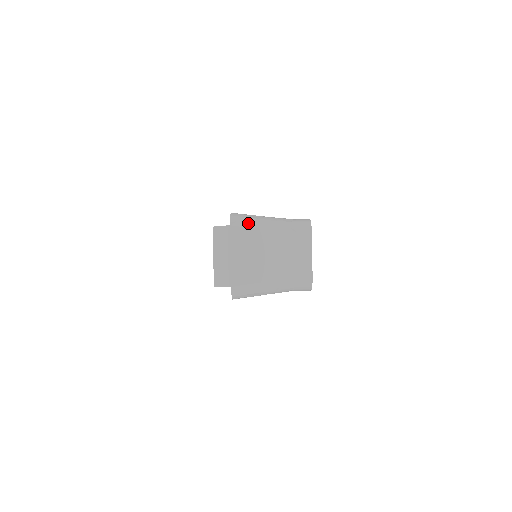
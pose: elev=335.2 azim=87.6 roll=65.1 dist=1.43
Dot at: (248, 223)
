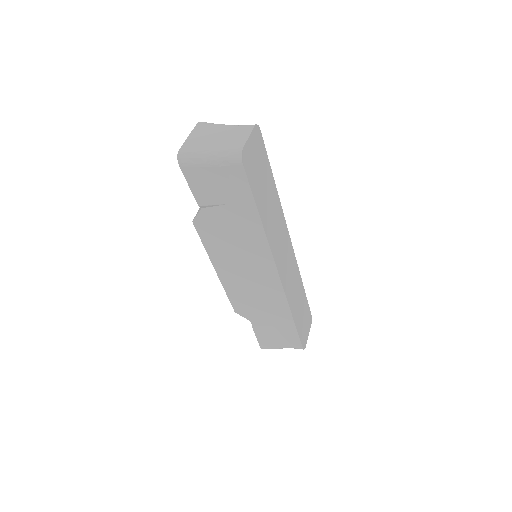
Dot at: (211, 123)
